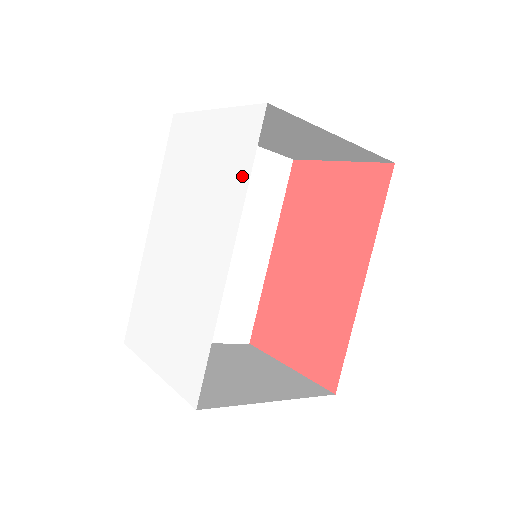
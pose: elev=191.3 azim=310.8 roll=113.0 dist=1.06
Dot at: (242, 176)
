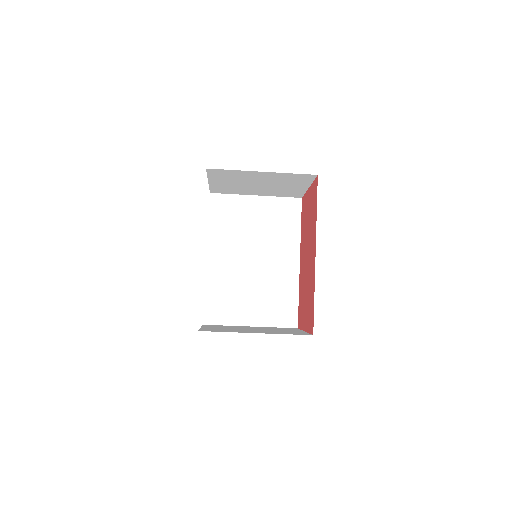
Dot at: occluded
